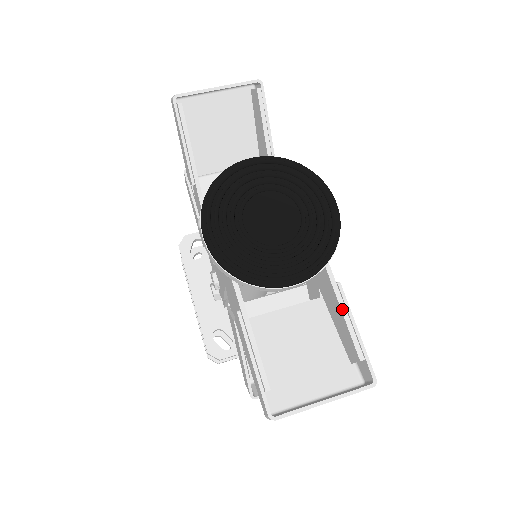
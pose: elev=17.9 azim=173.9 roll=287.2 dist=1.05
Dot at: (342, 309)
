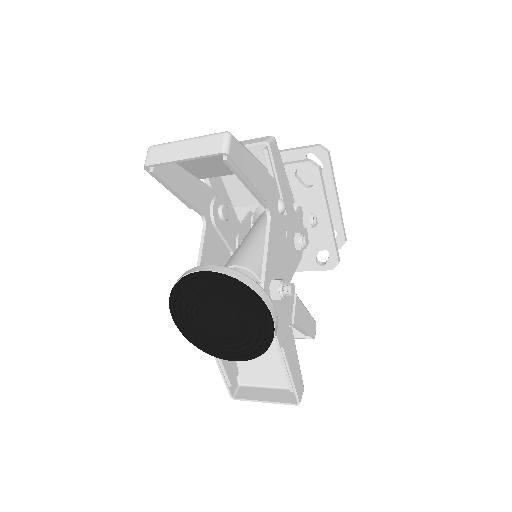
Dot at: (282, 364)
